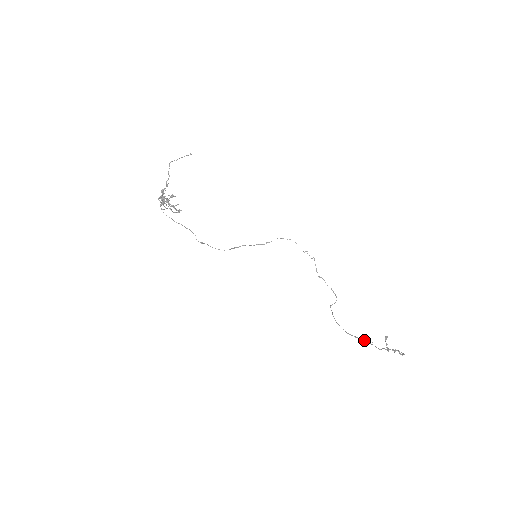
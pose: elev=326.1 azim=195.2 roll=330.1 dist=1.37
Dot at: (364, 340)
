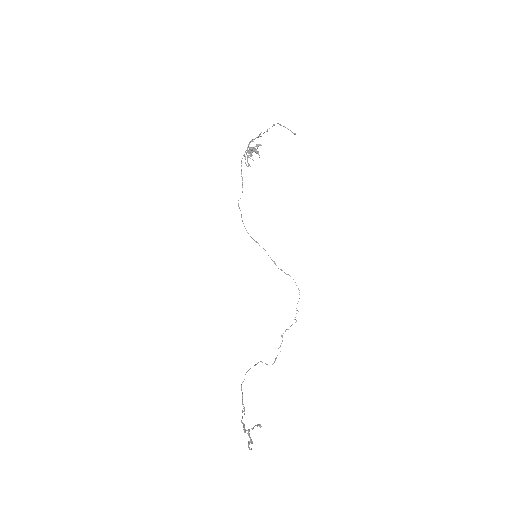
Dot at: (243, 404)
